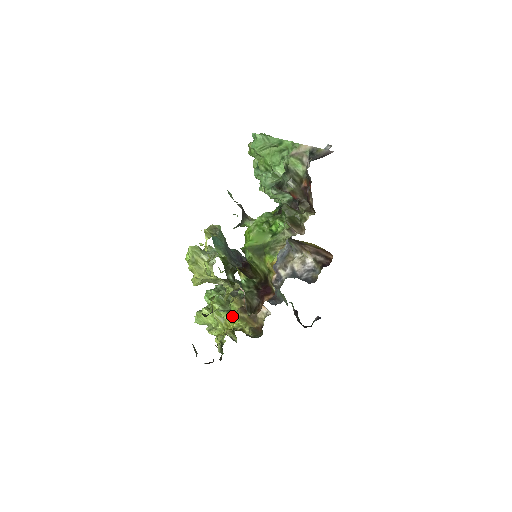
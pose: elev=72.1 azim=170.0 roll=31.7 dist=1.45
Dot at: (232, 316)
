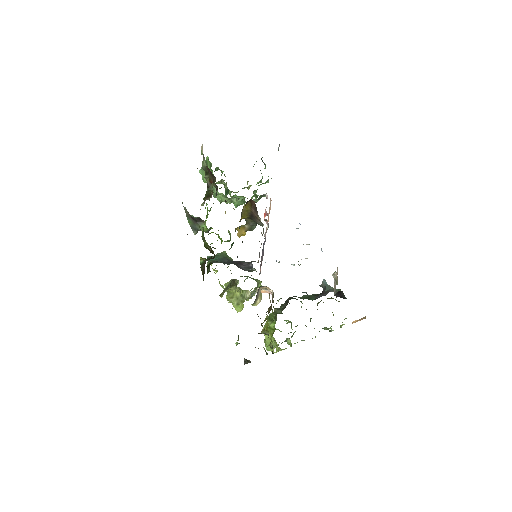
Dot at: occluded
